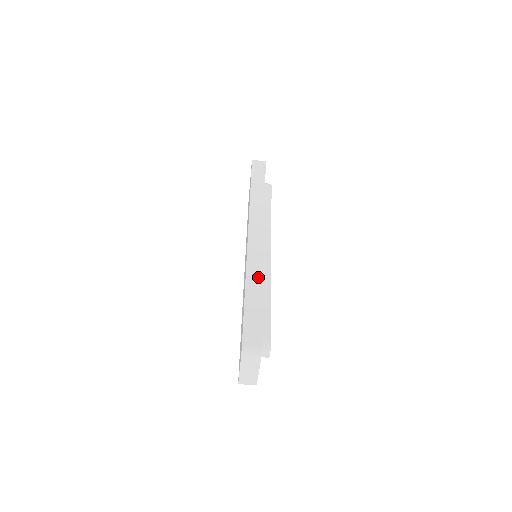
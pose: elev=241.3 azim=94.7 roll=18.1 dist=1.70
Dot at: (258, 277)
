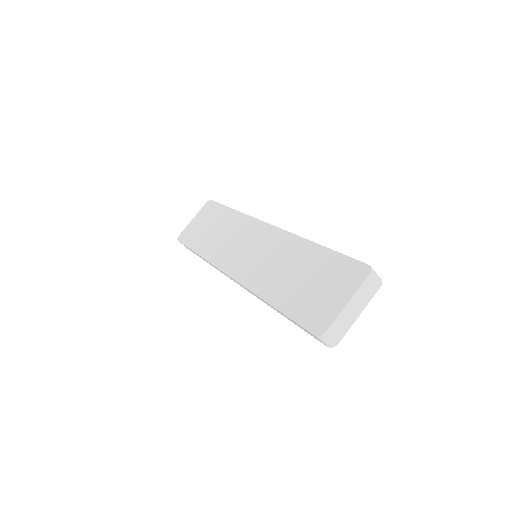
Dot at: occluded
